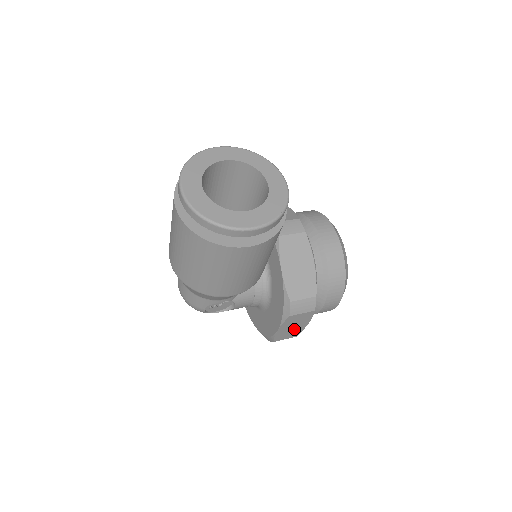
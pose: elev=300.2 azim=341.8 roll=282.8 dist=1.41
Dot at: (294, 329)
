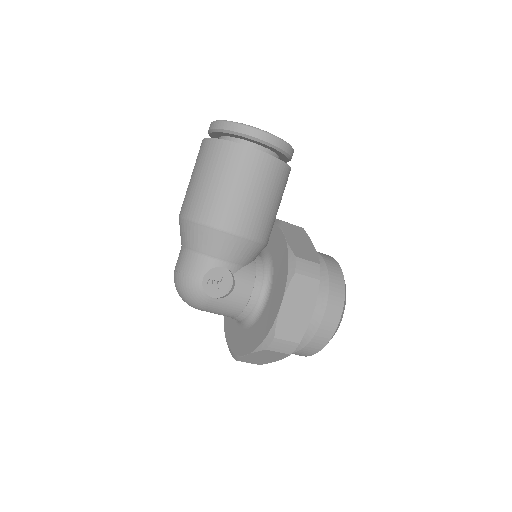
Dot at: (298, 317)
